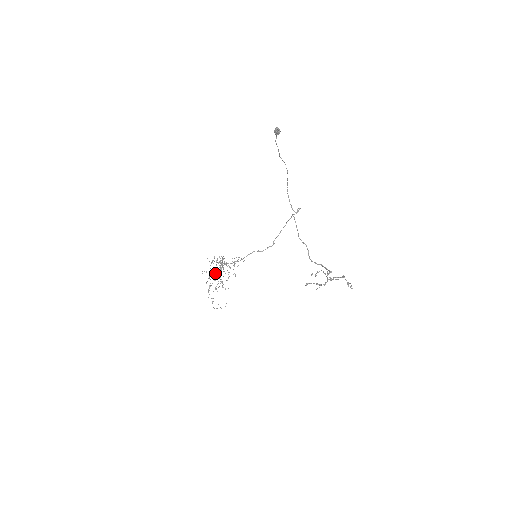
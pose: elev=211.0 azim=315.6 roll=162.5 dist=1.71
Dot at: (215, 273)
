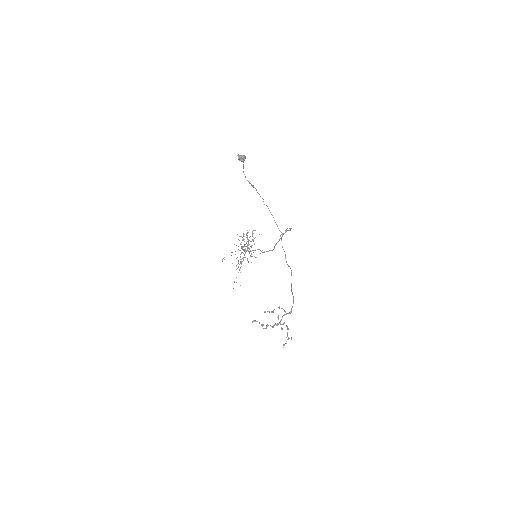
Dot at: occluded
